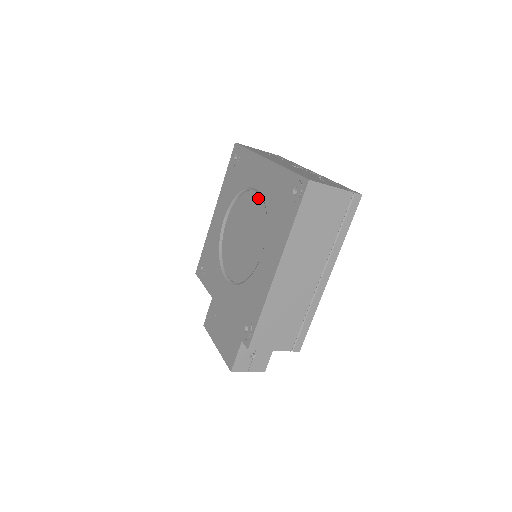
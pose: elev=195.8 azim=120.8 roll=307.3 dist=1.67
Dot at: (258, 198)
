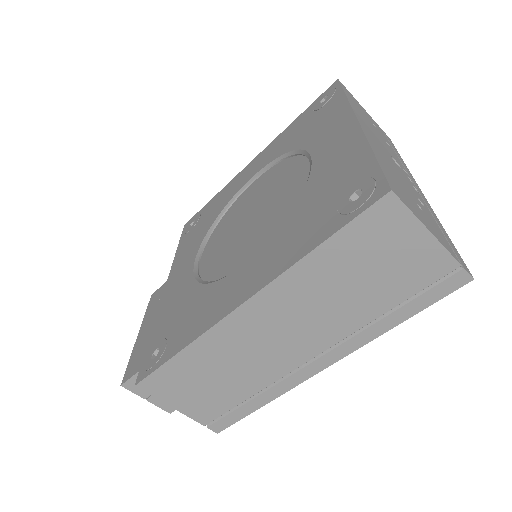
Dot at: (305, 174)
